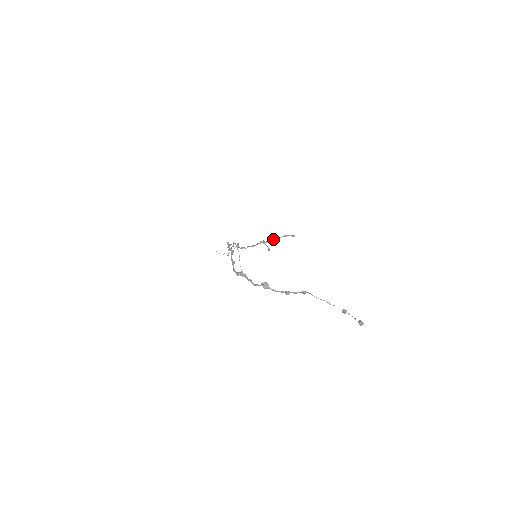
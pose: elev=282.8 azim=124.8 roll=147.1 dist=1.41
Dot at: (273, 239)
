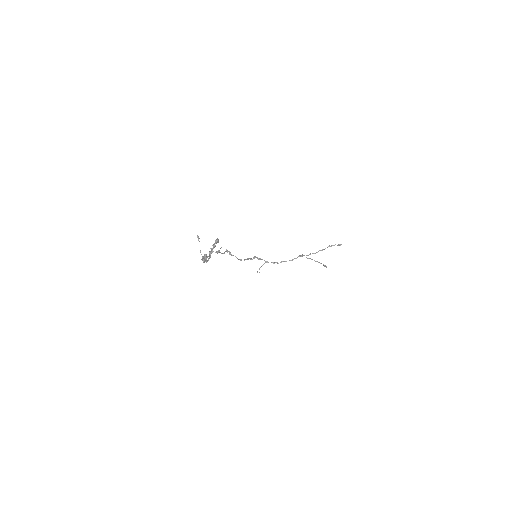
Dot at: (316, 252)
